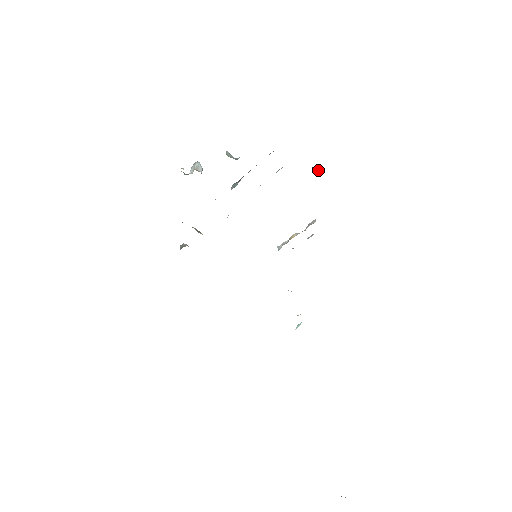
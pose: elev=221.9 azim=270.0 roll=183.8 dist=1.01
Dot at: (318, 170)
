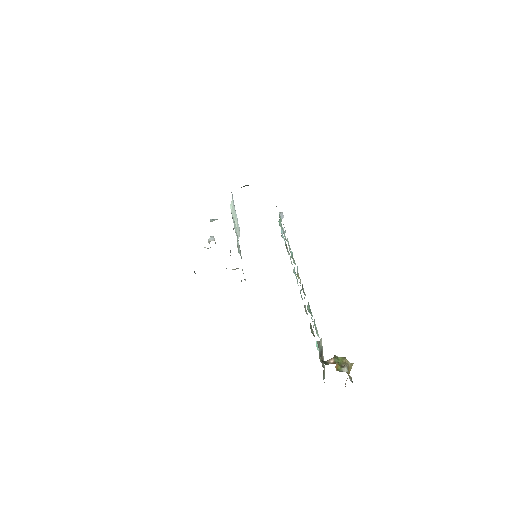
Dot at: occluded
